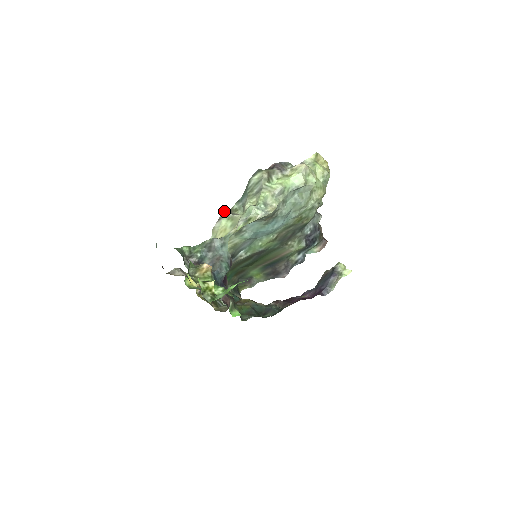
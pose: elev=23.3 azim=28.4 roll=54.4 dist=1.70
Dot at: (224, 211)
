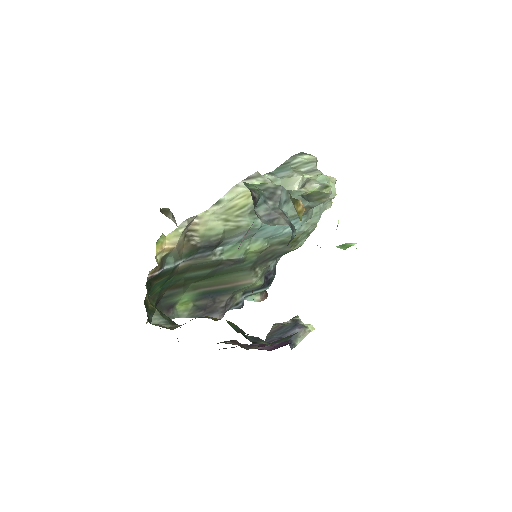
Dot at: occluded
